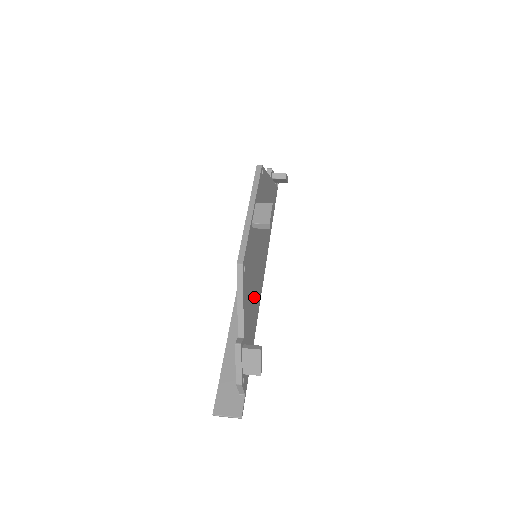
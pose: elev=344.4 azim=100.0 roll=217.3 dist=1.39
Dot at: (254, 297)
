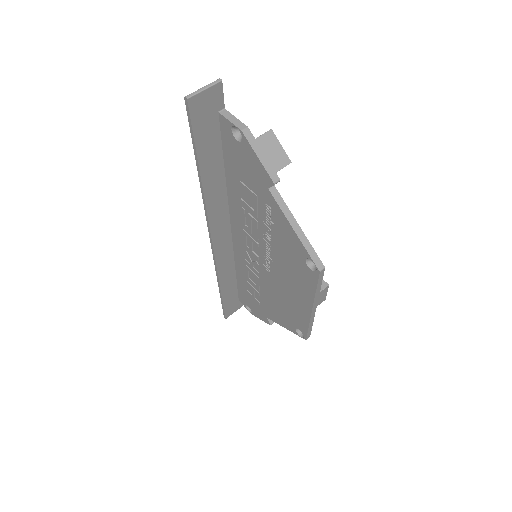
Dot at: occluded
